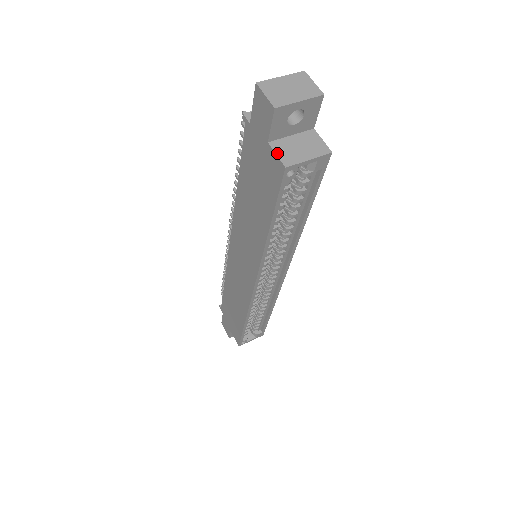
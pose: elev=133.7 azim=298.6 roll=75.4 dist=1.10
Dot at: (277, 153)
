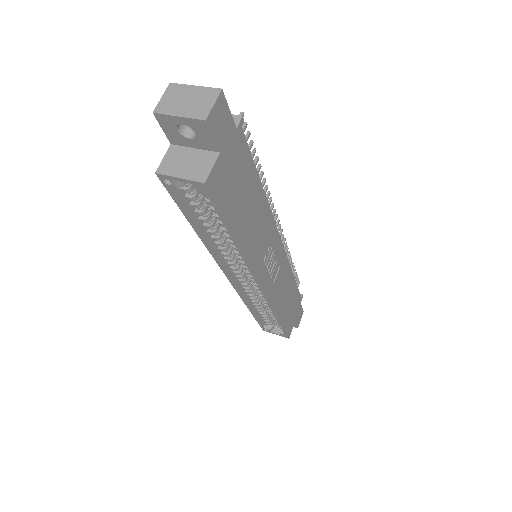
Dot at: (165, 157)
